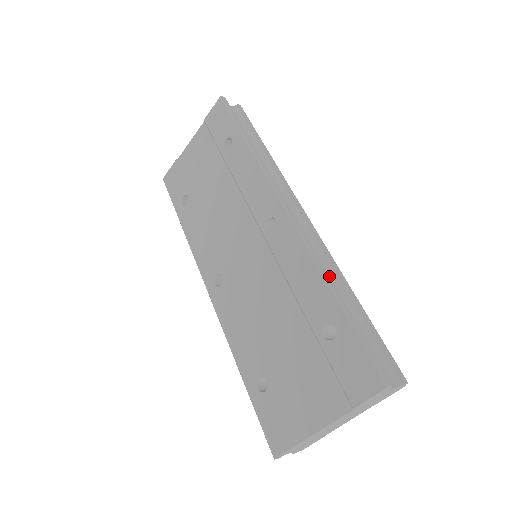
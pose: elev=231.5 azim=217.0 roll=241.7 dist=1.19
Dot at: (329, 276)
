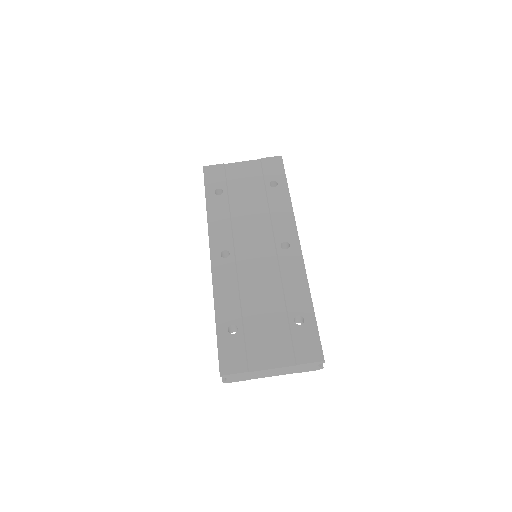
Dot at: occluded
